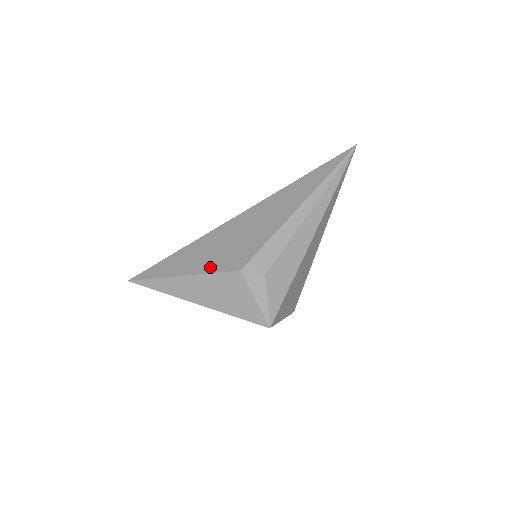
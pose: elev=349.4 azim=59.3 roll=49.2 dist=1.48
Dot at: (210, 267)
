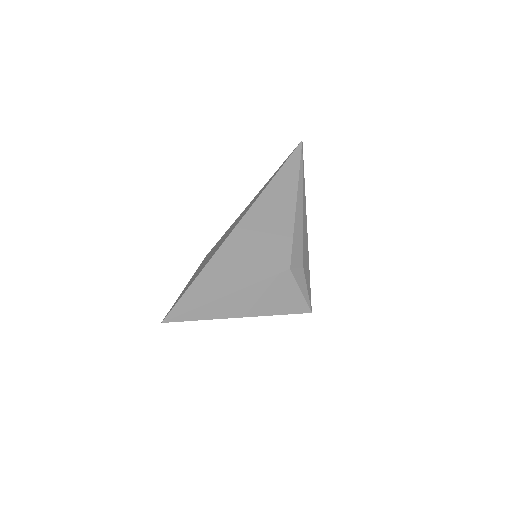
Dot at: (256, 276)
